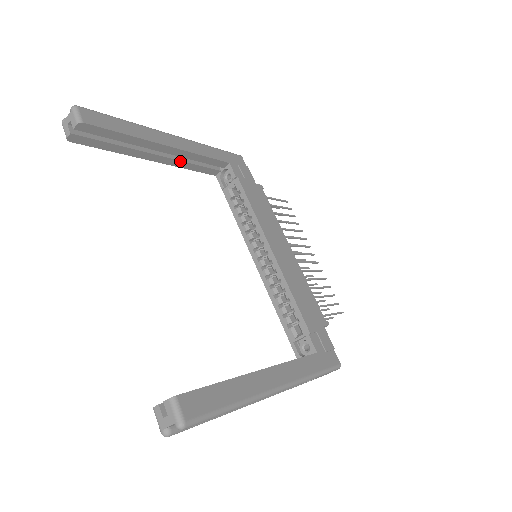
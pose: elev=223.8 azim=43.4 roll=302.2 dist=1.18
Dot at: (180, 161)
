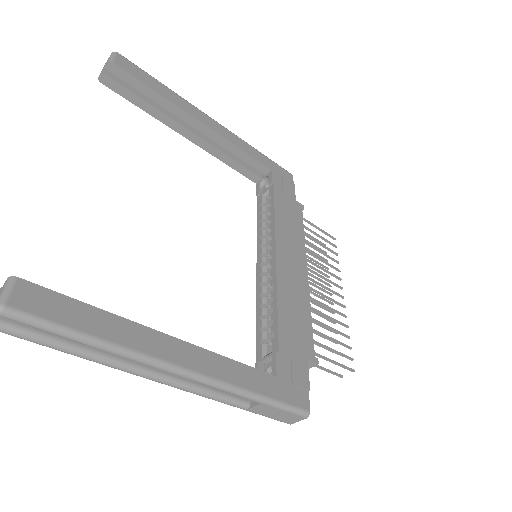
Dot at: (215, 148)
